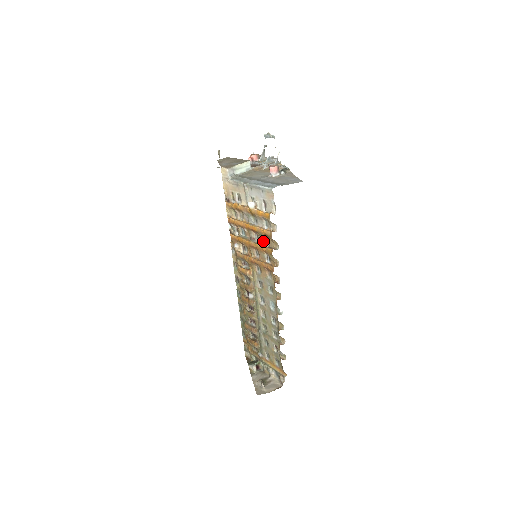
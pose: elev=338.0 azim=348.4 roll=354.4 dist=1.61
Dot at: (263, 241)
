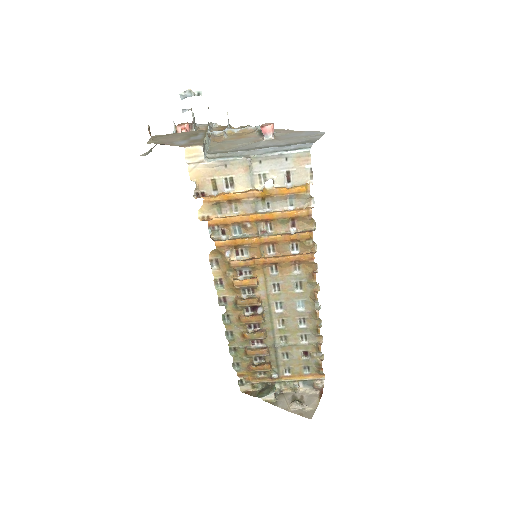
Dot at: (284, 228)
